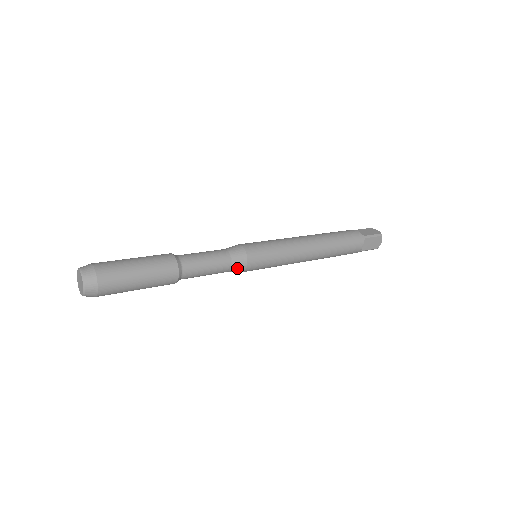
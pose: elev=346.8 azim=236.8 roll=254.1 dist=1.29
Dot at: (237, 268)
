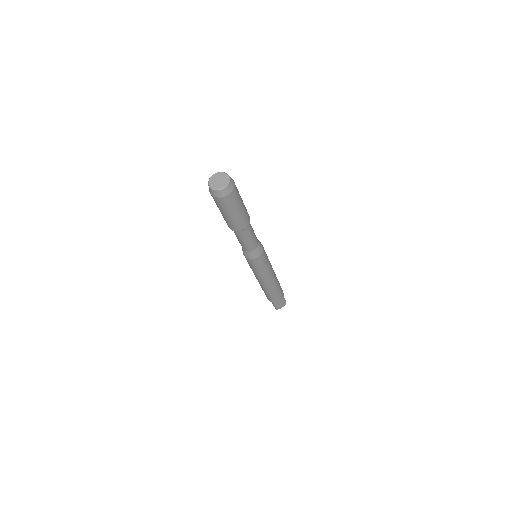
Dot at: (253, 254)
